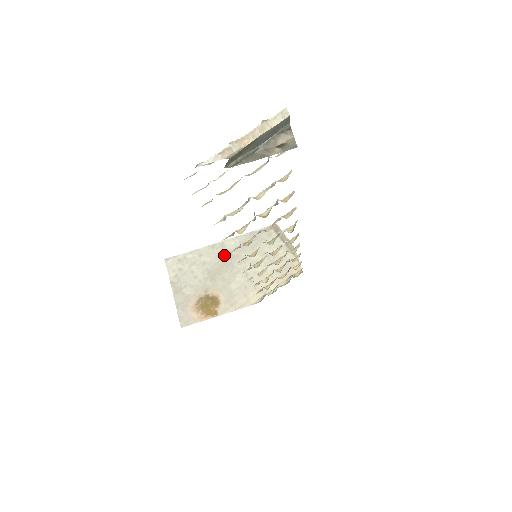
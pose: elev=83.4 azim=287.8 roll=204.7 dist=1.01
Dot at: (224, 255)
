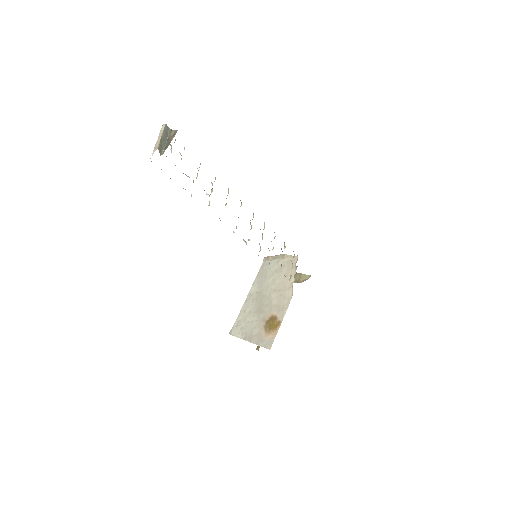
Dot at: (255, 297)
